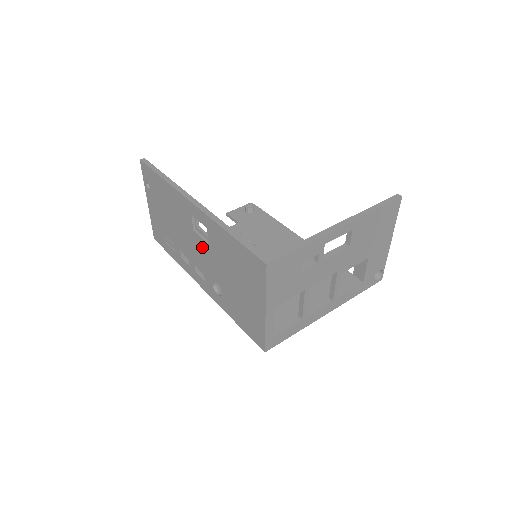
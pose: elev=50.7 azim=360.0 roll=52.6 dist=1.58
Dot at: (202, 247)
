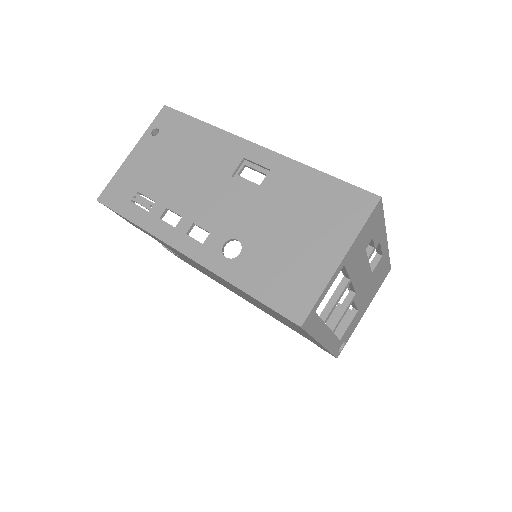
Dot at: (238, 195)
